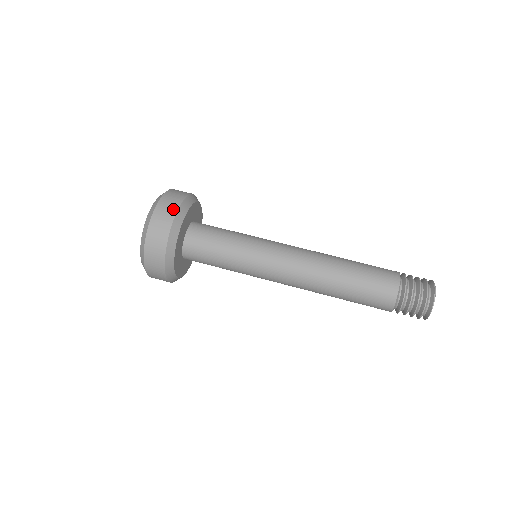
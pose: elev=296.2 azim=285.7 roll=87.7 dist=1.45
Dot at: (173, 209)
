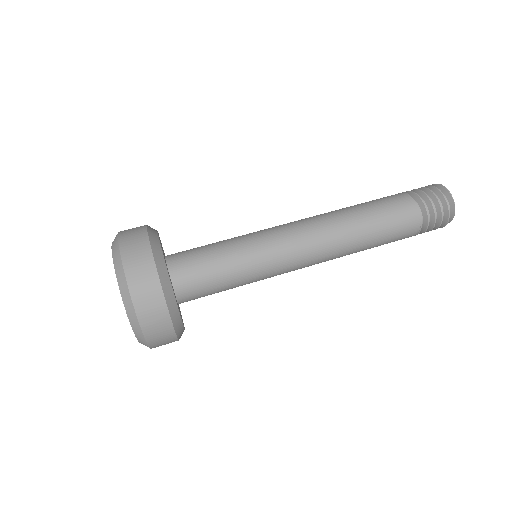
Dot at: (140, 228)
